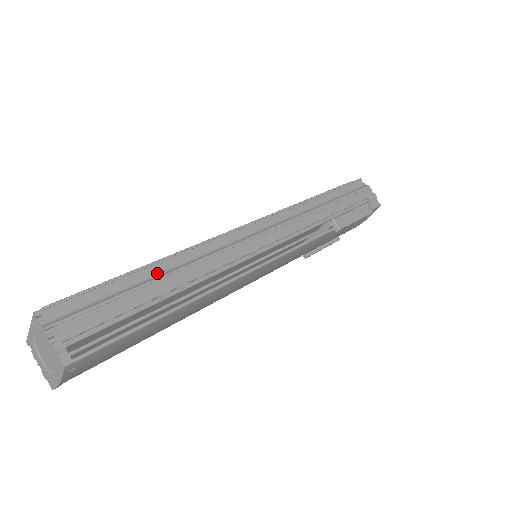
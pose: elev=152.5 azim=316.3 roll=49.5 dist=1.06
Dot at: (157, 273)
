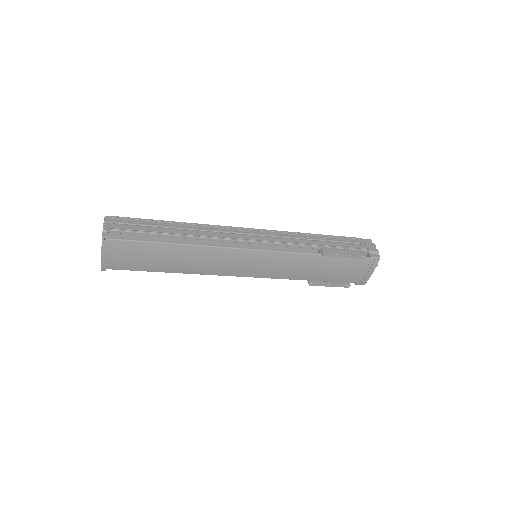
Dot at: (175, 226)
